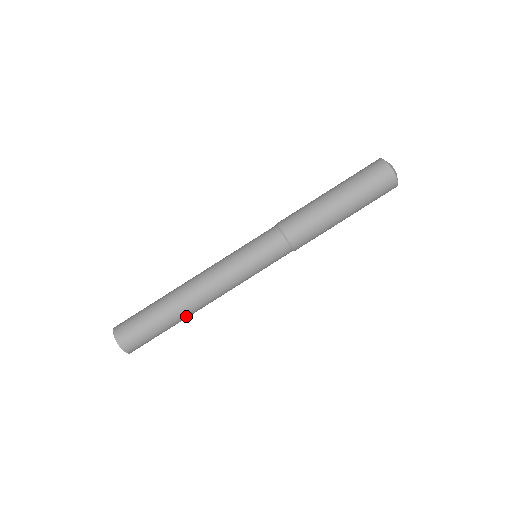
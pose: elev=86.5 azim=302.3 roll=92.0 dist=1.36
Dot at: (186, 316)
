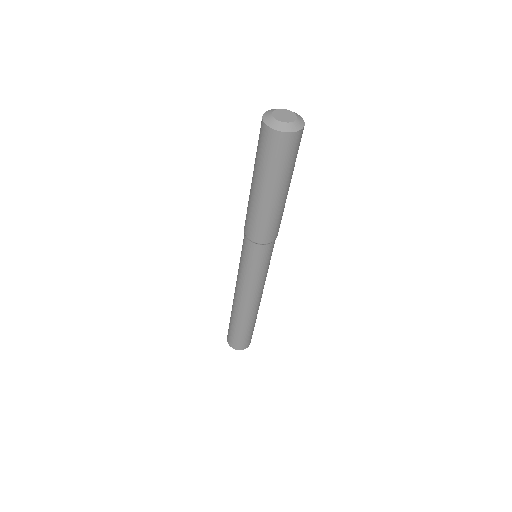
Dot at: (254, 316)
